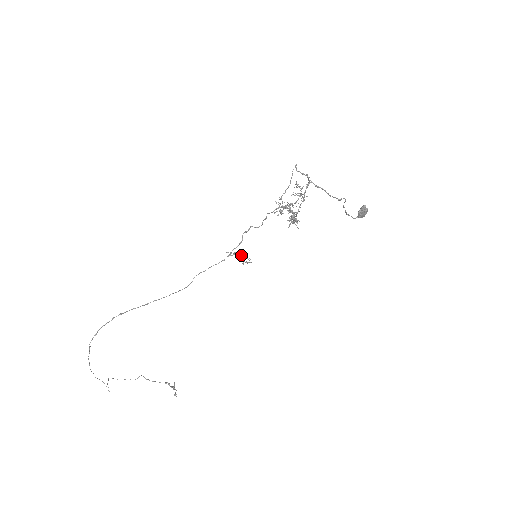
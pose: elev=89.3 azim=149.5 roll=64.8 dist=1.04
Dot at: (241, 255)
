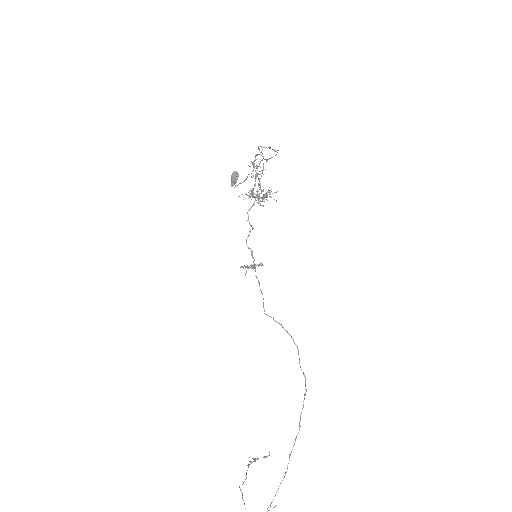
Dot at: occluded
